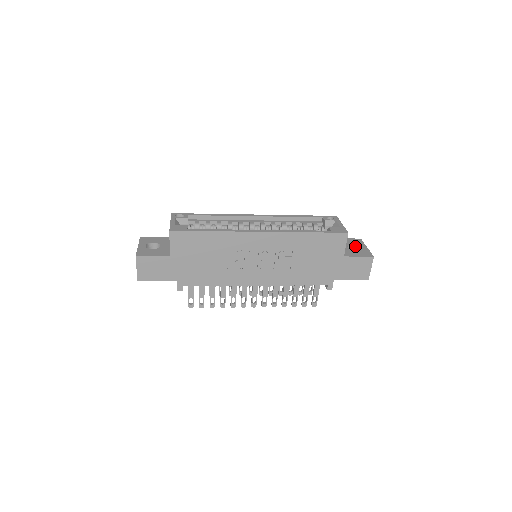
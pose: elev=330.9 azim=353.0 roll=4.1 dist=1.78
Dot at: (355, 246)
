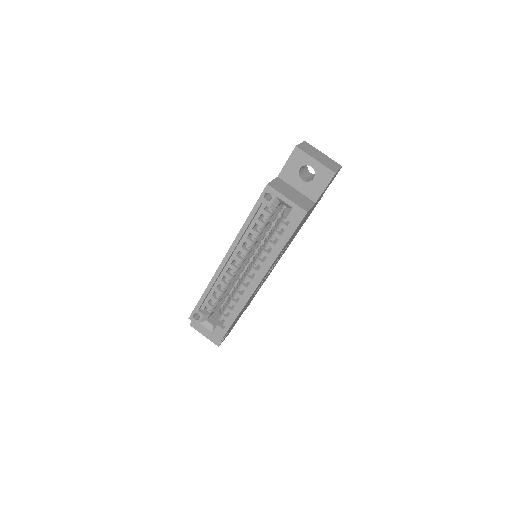
Dot at: occluded
